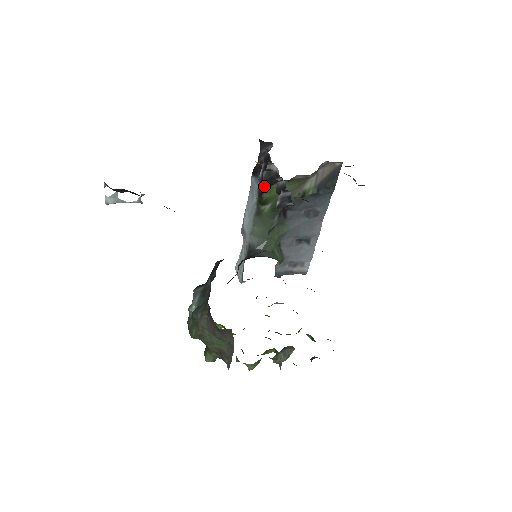
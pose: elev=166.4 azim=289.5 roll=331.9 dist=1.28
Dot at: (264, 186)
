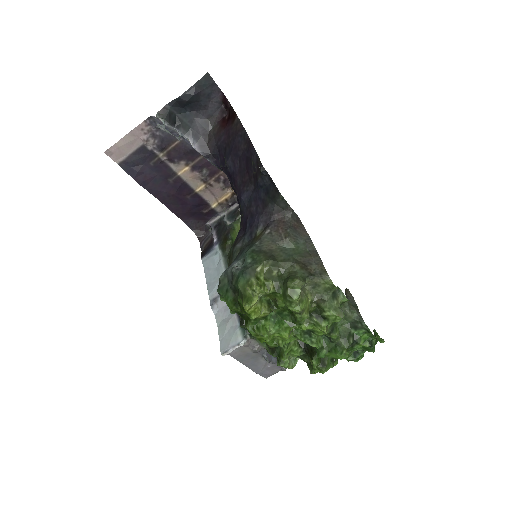
Dot at: (230, 222)
